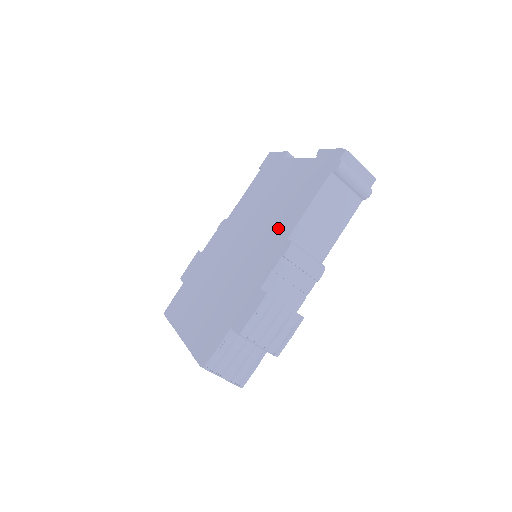
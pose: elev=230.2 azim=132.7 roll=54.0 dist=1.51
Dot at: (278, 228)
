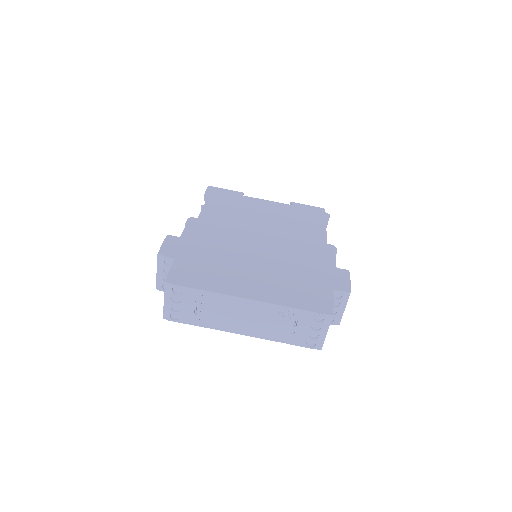
Dot at: (306, 236)
